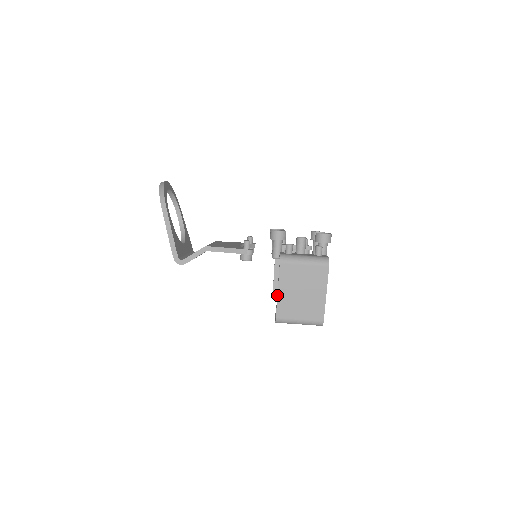
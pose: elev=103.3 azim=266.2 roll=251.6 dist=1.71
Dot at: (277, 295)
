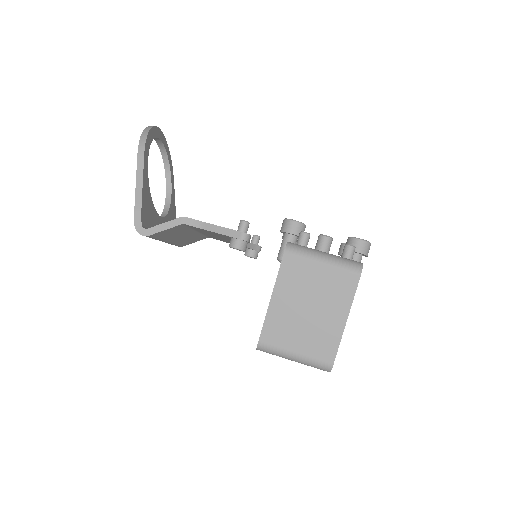
Dot at: occluded
